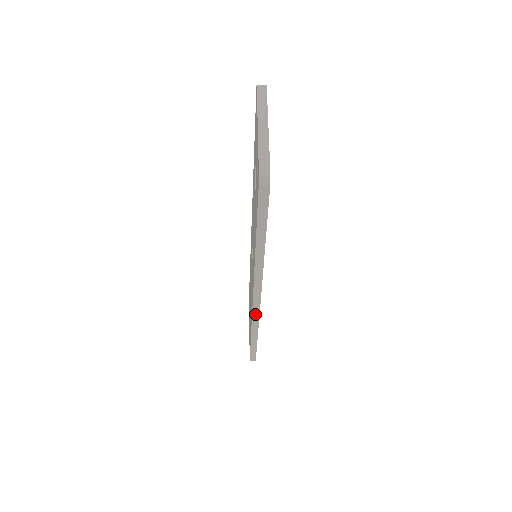
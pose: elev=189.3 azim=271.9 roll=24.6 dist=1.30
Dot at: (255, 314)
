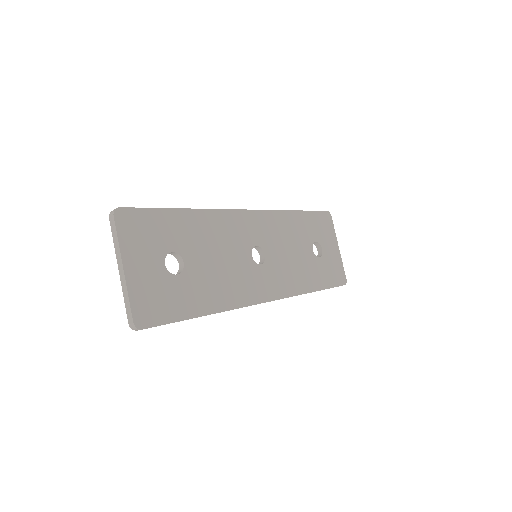
Dot at: occluded
